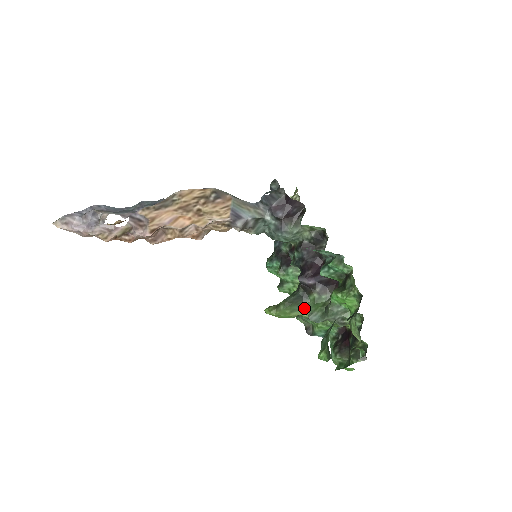
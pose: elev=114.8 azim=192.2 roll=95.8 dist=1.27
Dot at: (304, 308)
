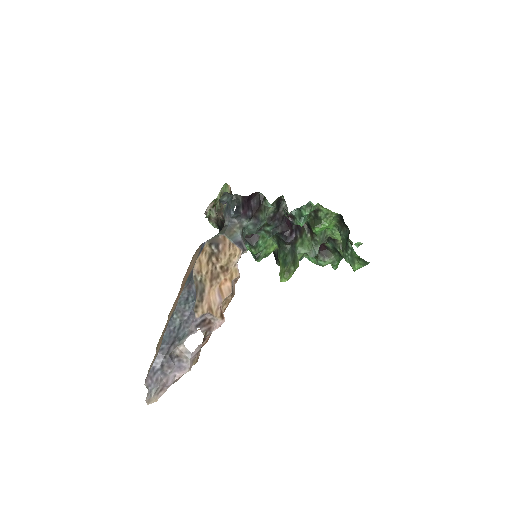
Dot at: (298, 255)
